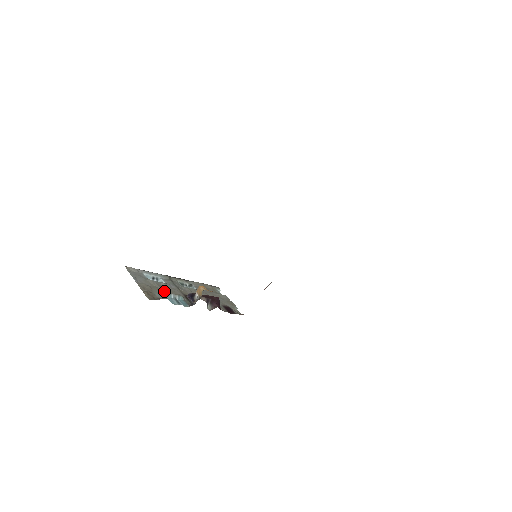
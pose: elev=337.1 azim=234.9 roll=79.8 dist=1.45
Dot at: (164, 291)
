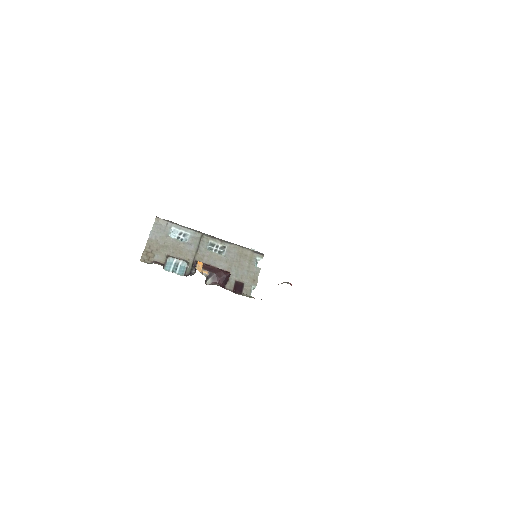
Dot at: (172, 253)
